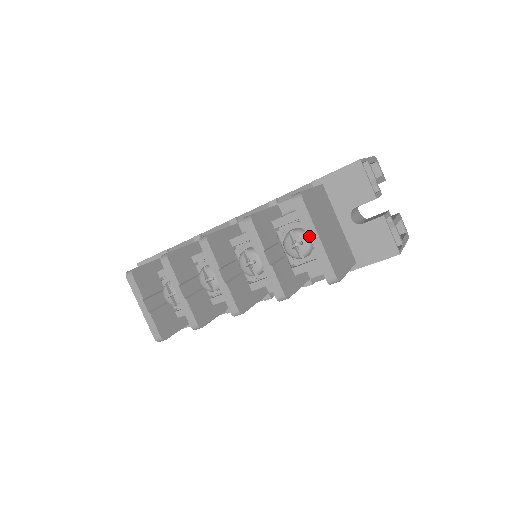
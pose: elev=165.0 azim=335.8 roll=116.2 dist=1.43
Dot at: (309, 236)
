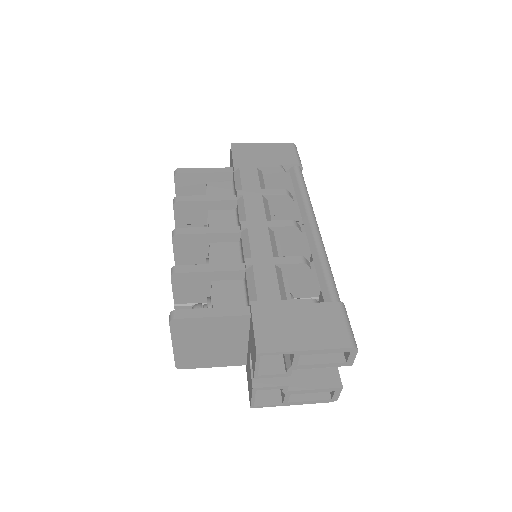
Dot at: occluded
